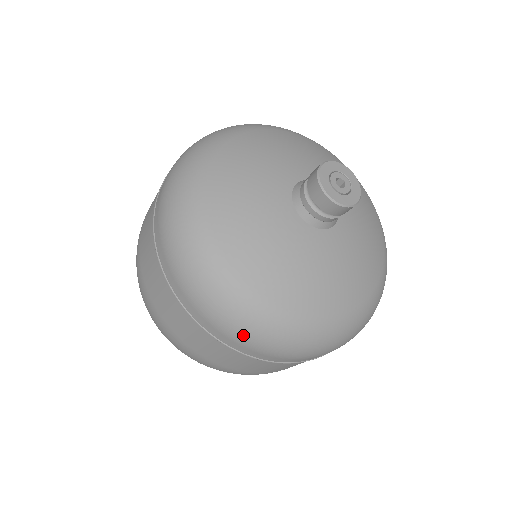
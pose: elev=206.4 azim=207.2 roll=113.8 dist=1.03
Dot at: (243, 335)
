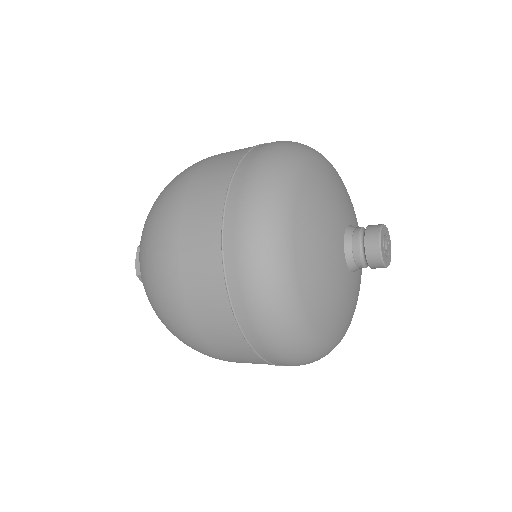
Dot at: occluded
